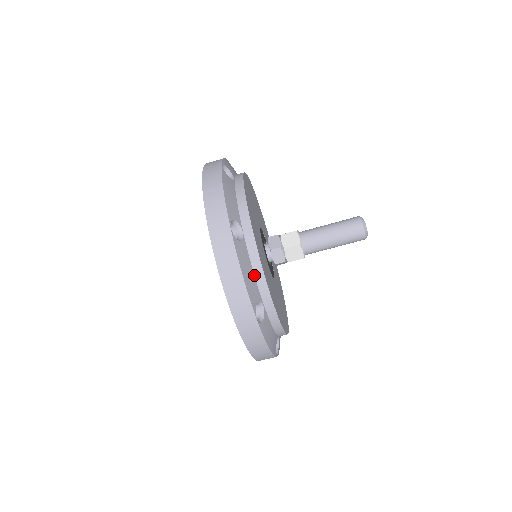
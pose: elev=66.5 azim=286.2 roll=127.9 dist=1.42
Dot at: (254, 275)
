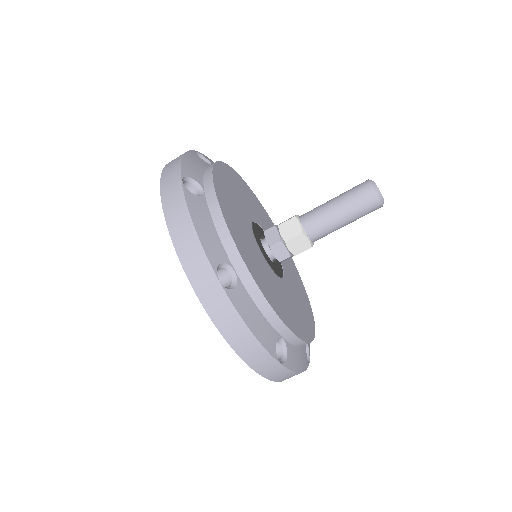
Dot at: (300, 347)
